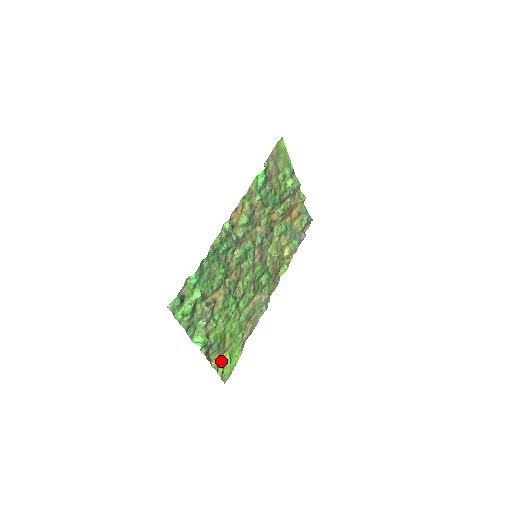
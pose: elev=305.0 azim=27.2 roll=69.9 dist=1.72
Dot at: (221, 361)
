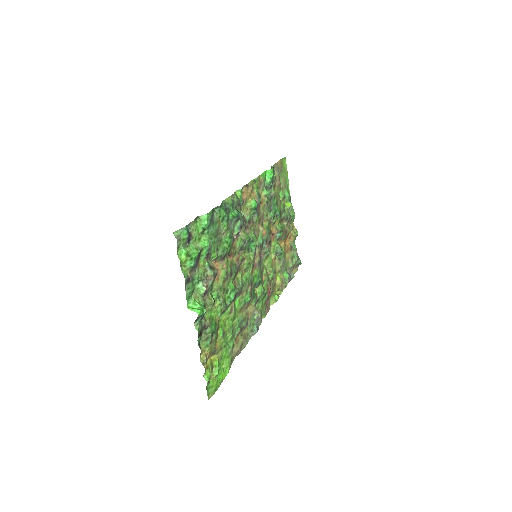
Dot at: (209, 363)
